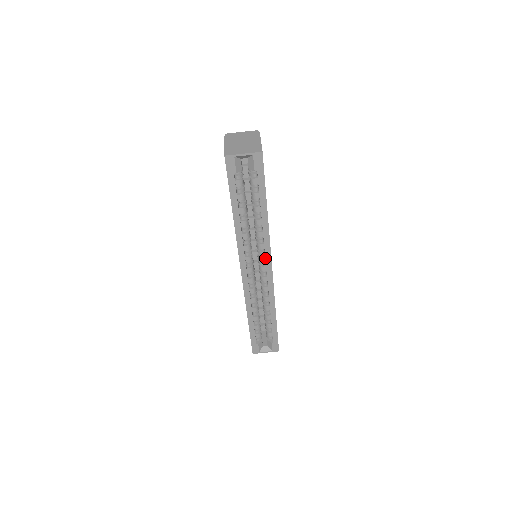
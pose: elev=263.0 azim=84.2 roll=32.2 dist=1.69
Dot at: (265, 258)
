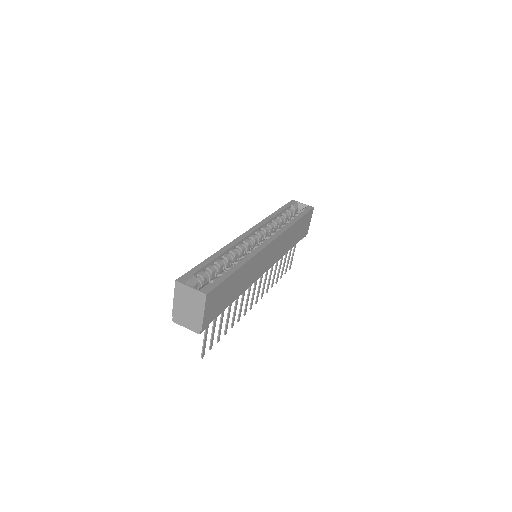
Dot at: occluded
